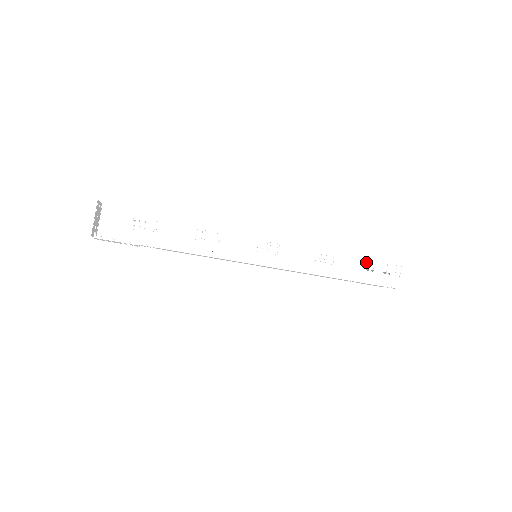
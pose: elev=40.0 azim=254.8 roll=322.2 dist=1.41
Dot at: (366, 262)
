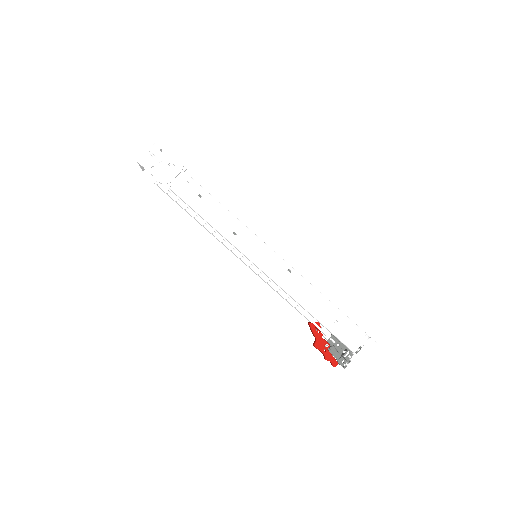
Dot at: occluded
